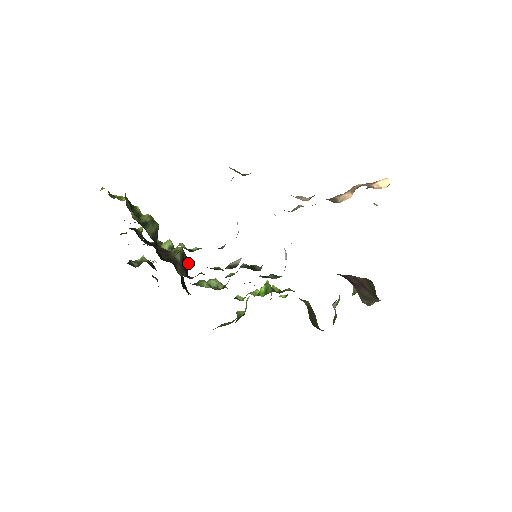
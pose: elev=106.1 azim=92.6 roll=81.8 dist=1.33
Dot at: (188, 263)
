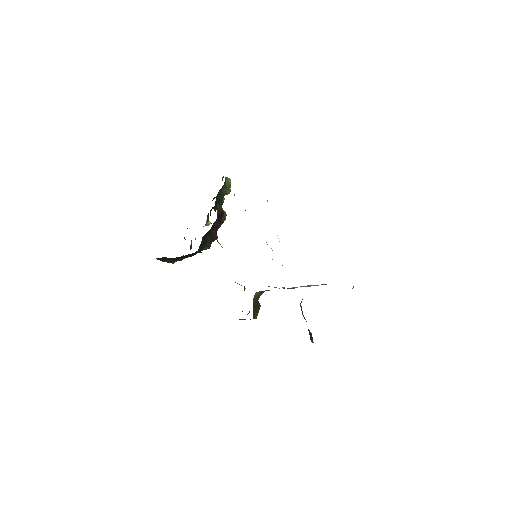
Dot at: (221, 223)
